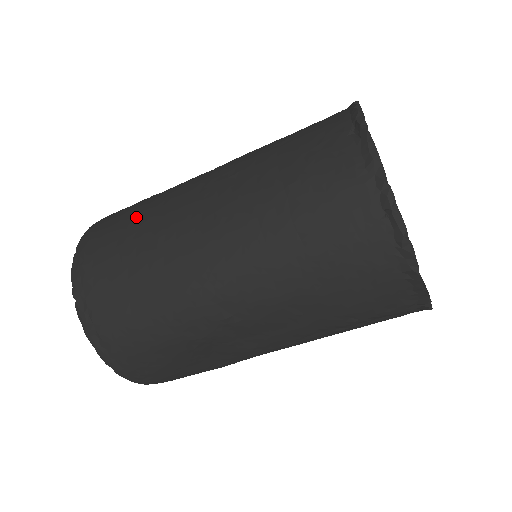
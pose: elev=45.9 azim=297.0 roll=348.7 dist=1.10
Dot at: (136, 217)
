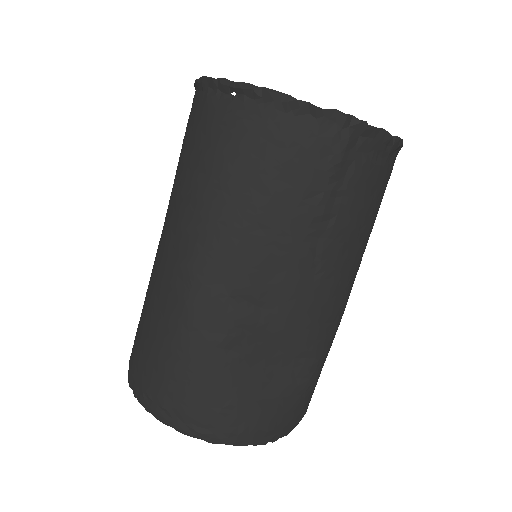
Dot at: occluded
